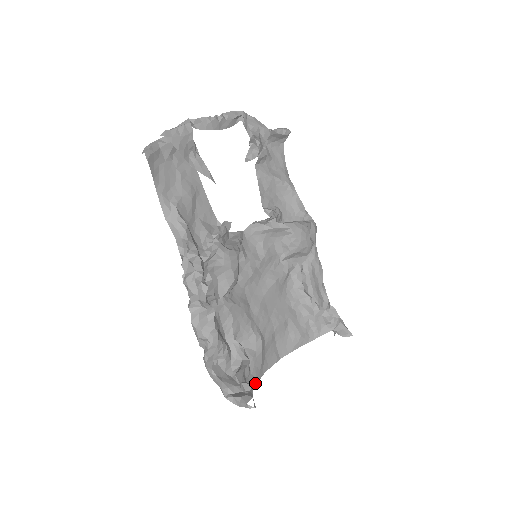
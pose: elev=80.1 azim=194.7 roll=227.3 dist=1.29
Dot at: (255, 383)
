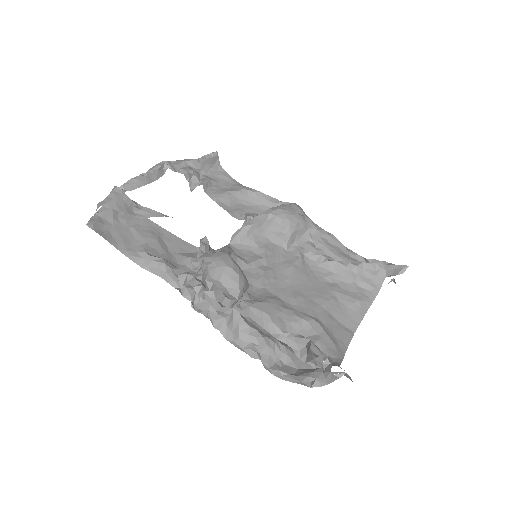
Dot at: (339, 363)
